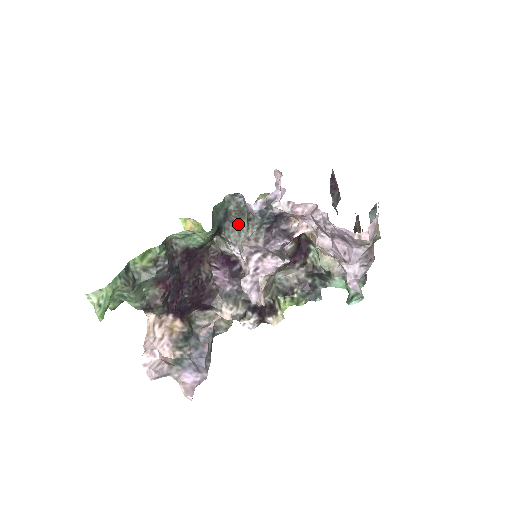
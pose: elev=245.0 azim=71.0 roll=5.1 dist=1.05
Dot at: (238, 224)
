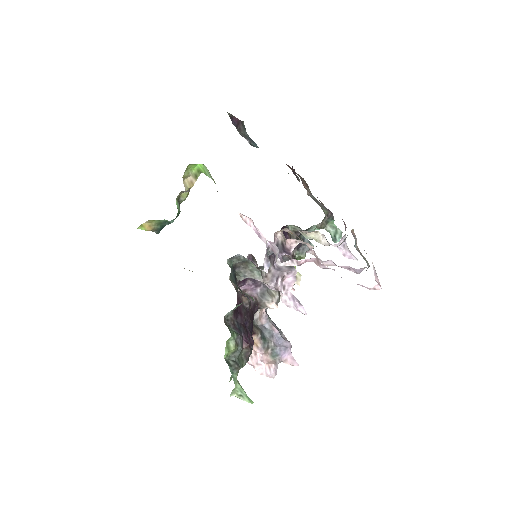
Dot at: (246, 267)
